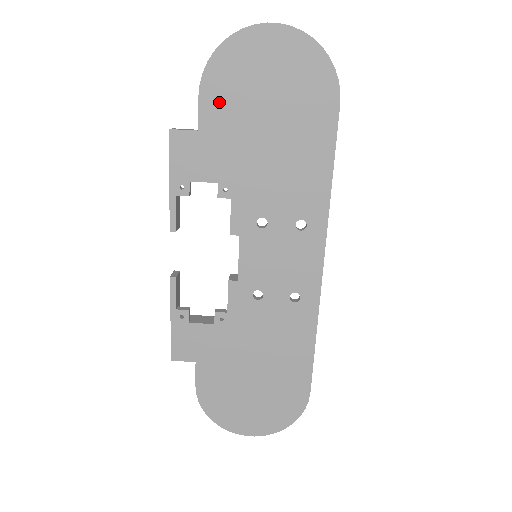
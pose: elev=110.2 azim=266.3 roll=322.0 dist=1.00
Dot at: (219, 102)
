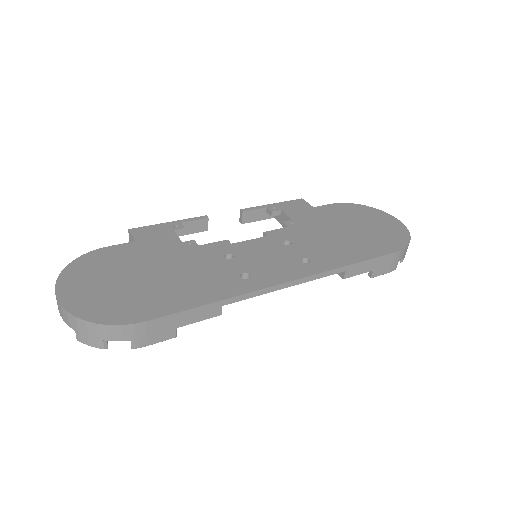
Dot at: (337, 211)
